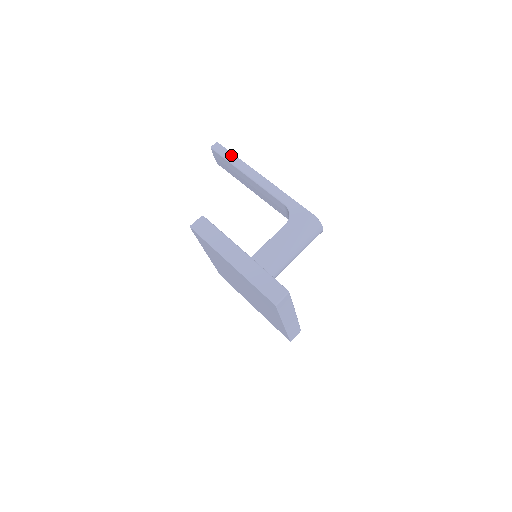
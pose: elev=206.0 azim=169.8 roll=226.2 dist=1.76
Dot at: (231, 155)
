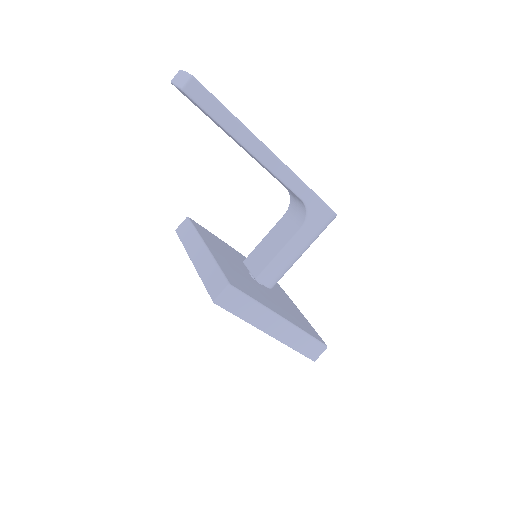
Dot at: (223, 111)
